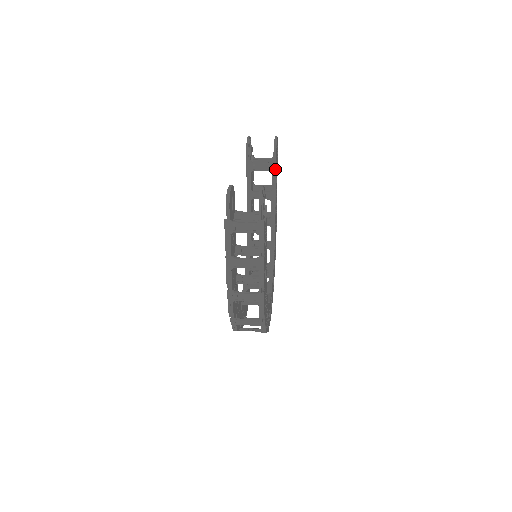
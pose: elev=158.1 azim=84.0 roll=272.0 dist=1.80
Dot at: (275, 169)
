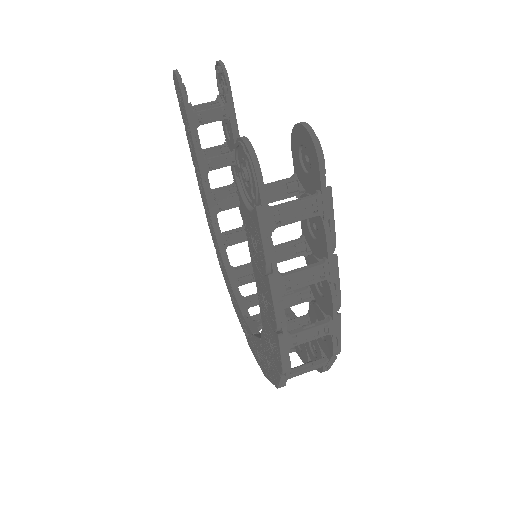
Dot at: (234, 113)
